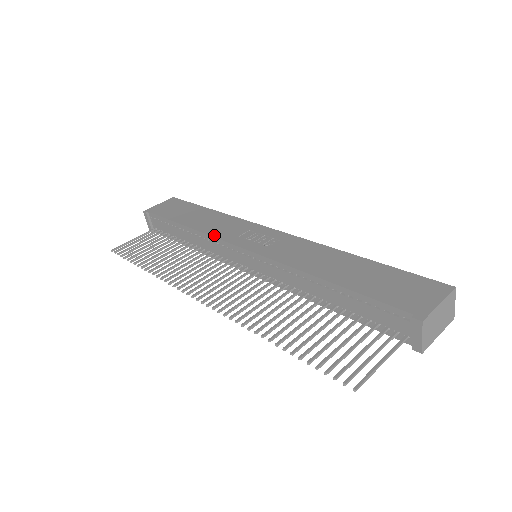
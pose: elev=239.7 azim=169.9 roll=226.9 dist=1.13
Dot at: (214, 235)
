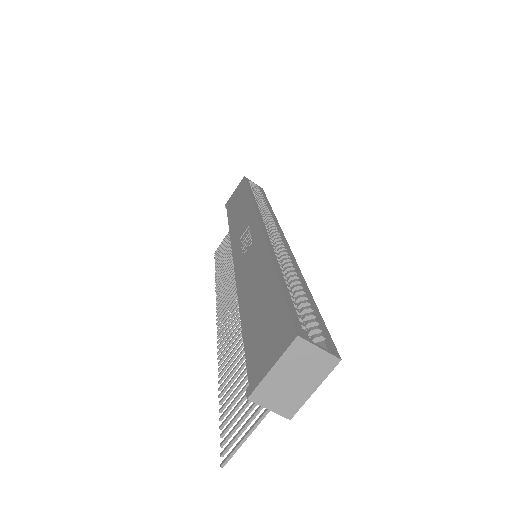
Dot at: (231, 239)
